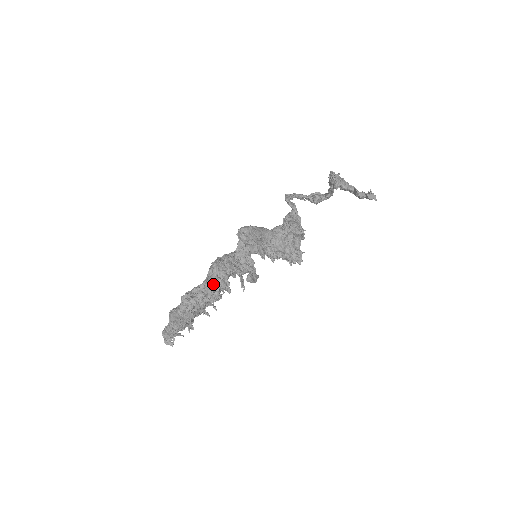
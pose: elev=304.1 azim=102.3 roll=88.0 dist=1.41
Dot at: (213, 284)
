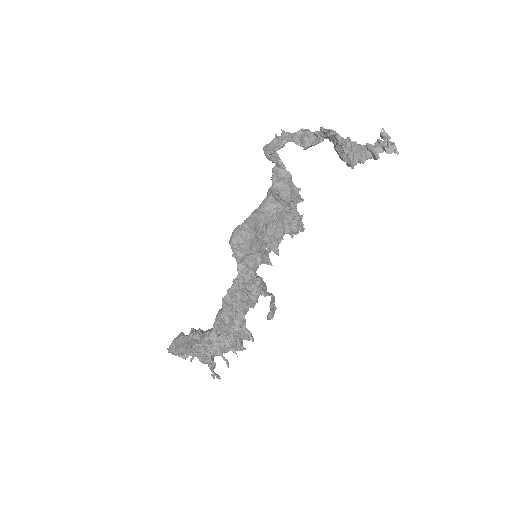
Dot at: (229, 335)
